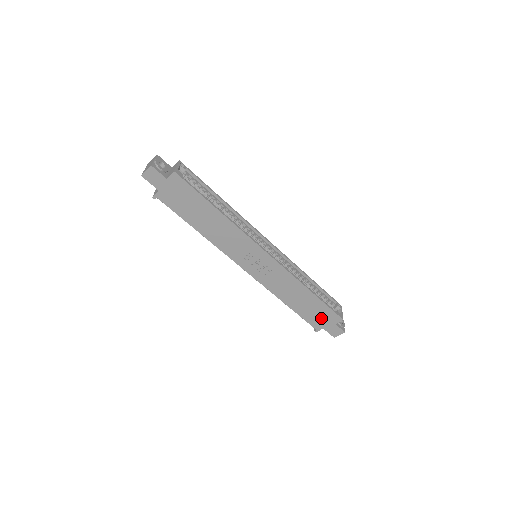
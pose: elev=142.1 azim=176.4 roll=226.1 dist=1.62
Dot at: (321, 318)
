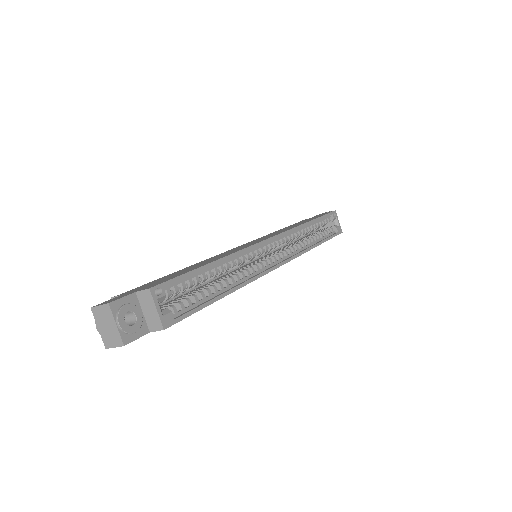
Dot at: occluded
